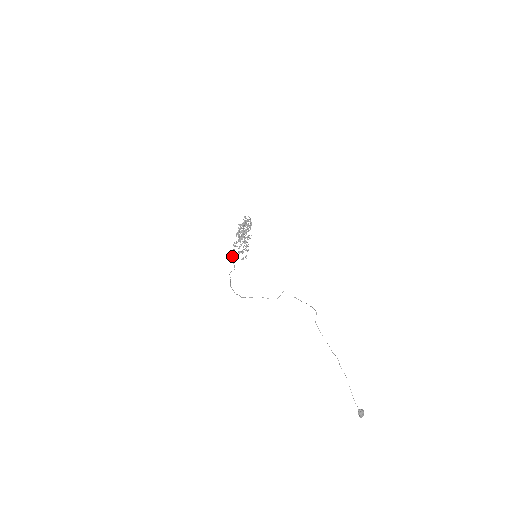
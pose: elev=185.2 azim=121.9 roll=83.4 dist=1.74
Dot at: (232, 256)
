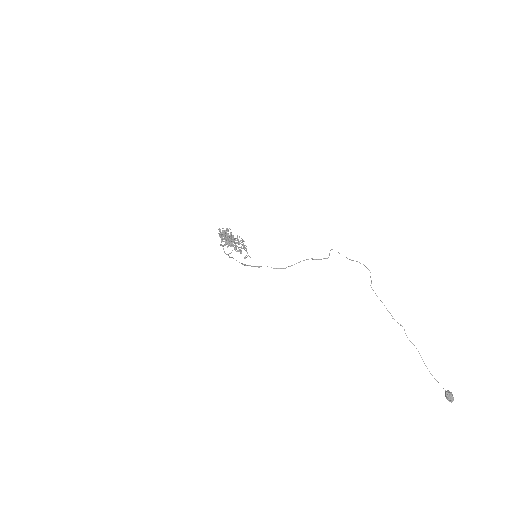
Dot at: (231, 257)
